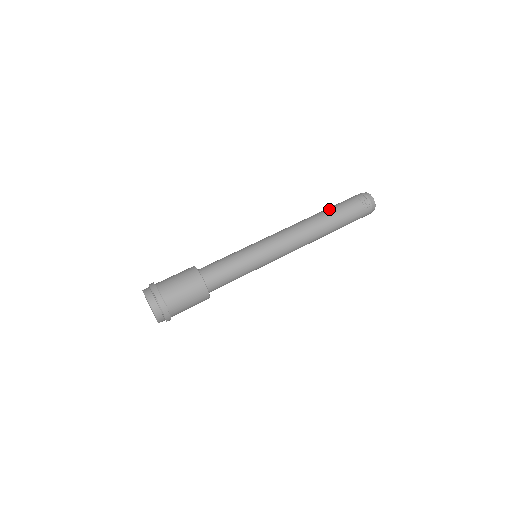
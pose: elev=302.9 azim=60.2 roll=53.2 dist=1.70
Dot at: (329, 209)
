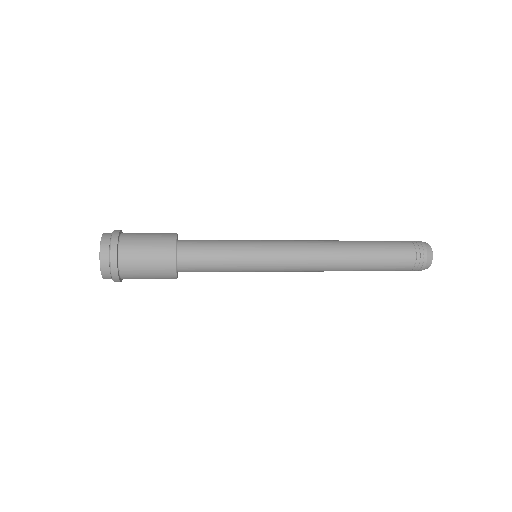
Dot at: occluded
